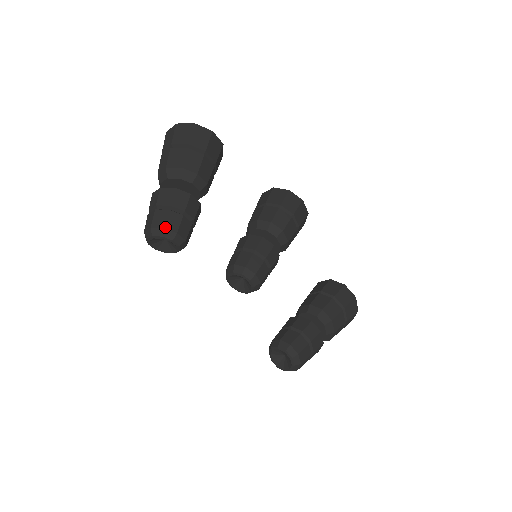
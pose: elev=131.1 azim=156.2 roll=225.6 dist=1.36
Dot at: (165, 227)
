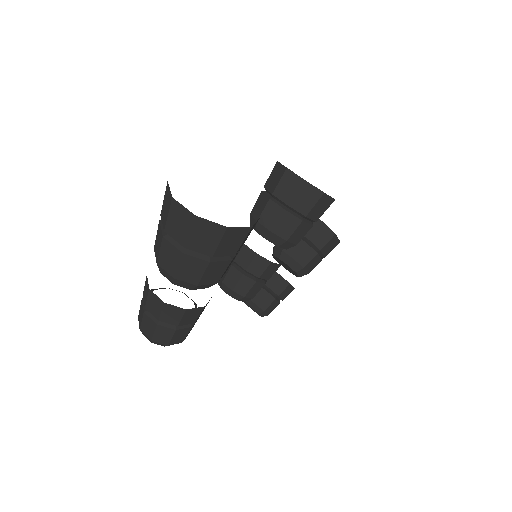
Dot at: (170, 344)
